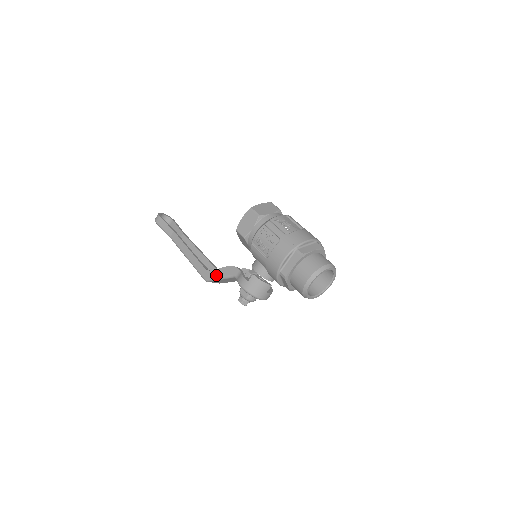
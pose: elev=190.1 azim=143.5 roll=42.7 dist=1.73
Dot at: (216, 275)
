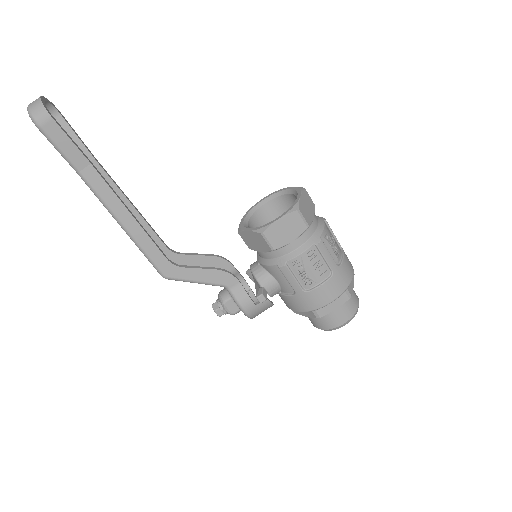
Dot at: (191, 277)
